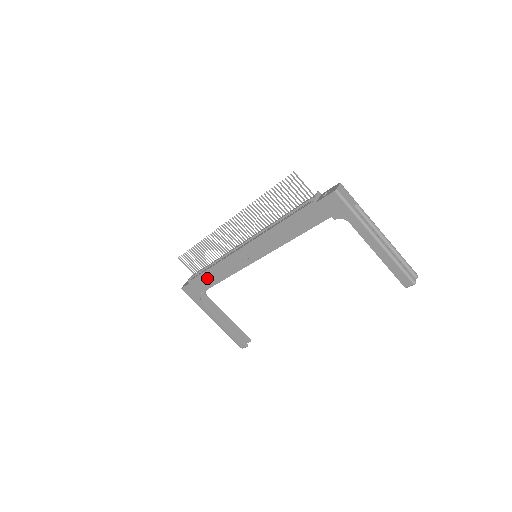
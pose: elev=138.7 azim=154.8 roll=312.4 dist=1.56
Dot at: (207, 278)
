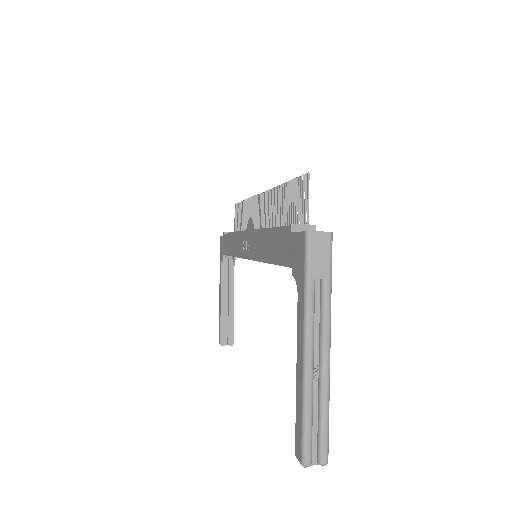
Dot at: (229, 242)
